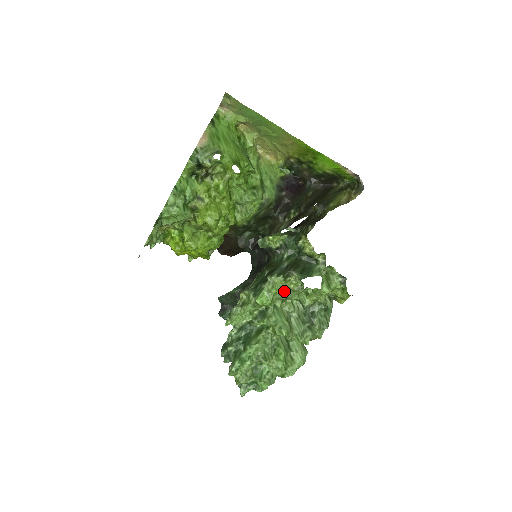
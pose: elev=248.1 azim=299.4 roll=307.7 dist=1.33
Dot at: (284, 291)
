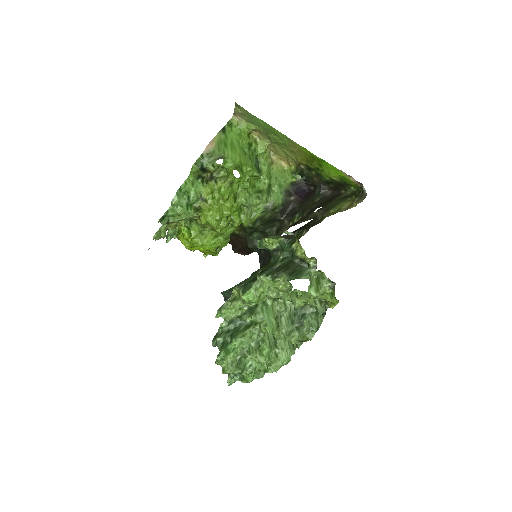
Dot at: (274, 291)
